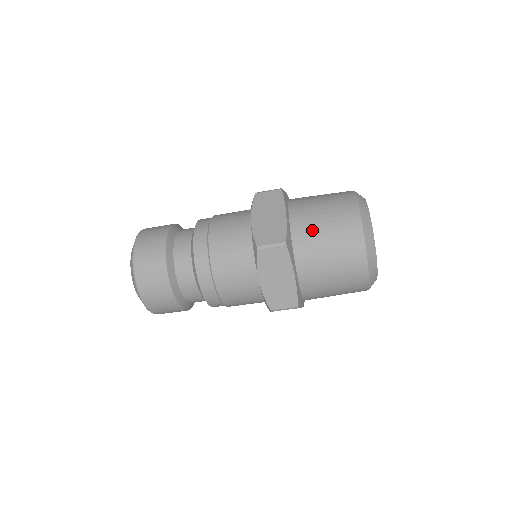
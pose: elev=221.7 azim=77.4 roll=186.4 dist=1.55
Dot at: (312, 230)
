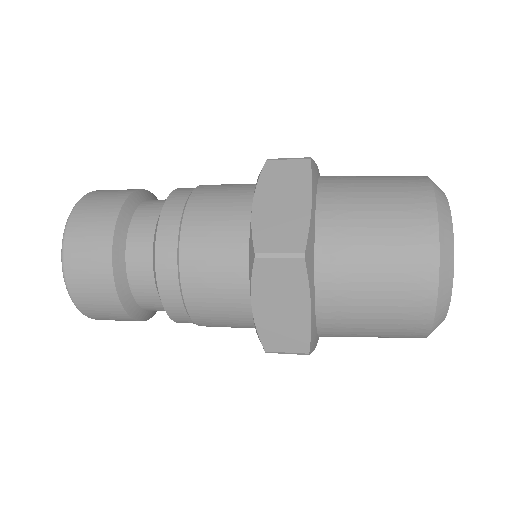
Dot at: (351, 236)
